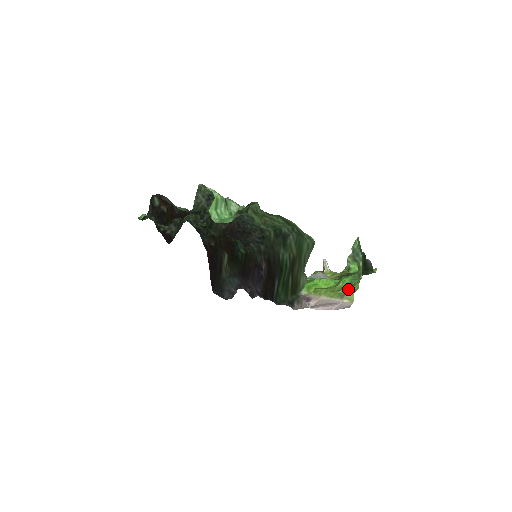
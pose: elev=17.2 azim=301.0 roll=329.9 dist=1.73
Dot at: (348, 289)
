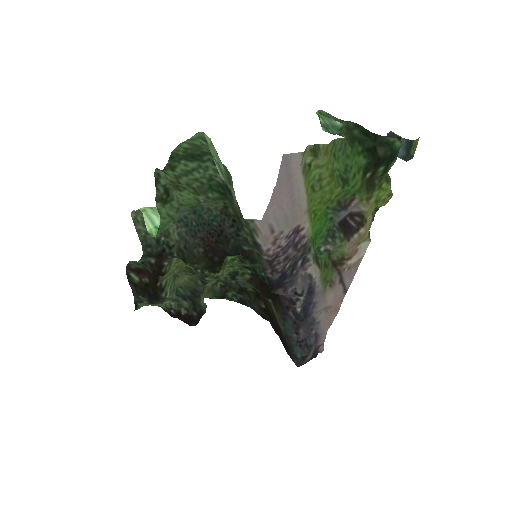
Dot at: (328, 164)
